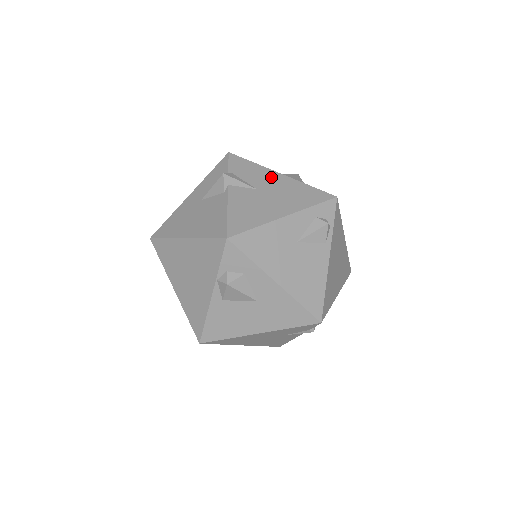
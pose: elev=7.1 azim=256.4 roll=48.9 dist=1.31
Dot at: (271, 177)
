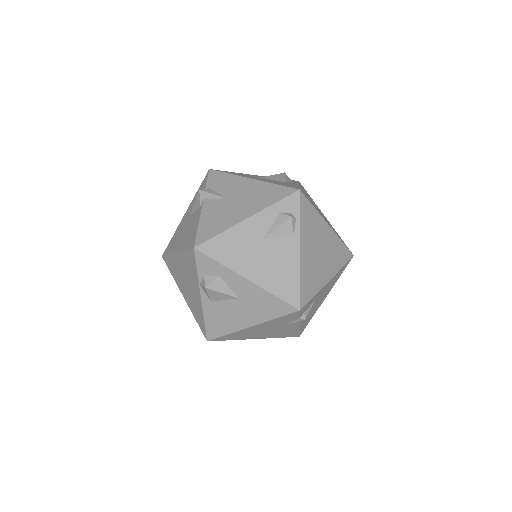
Dot at: (242, 184)
